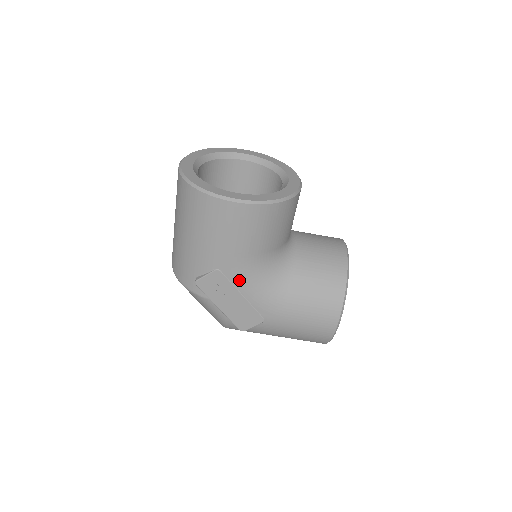
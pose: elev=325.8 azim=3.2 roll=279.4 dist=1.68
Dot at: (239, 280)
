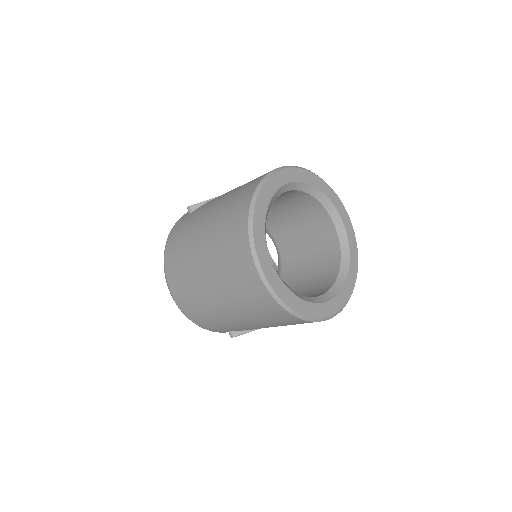
Dot at: occluded
